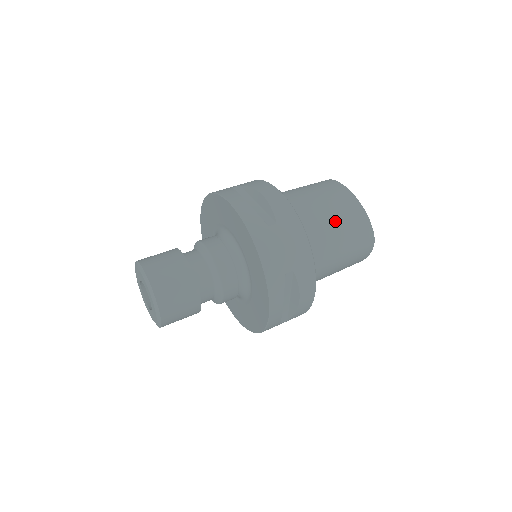
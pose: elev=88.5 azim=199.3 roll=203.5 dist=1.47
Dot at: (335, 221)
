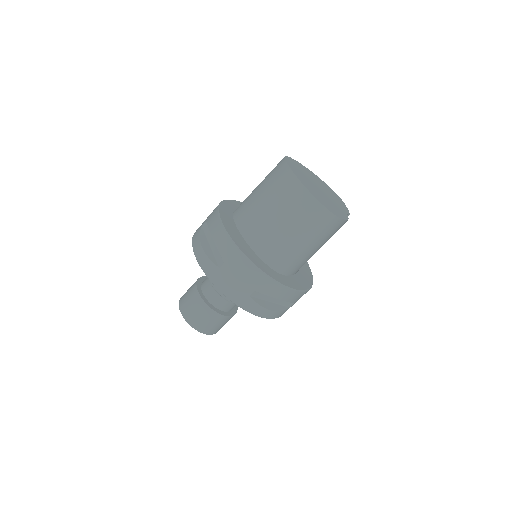
Dot at: (284, 219)
